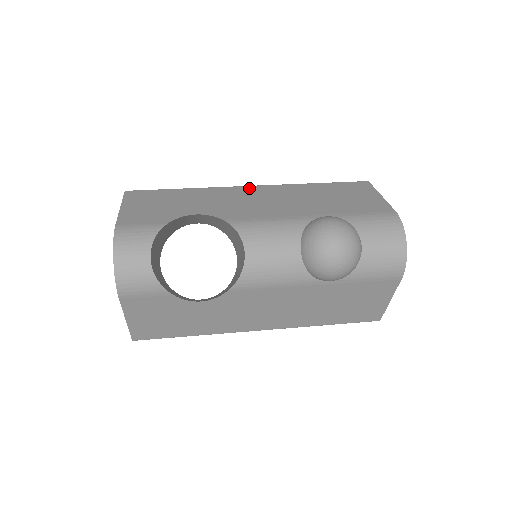
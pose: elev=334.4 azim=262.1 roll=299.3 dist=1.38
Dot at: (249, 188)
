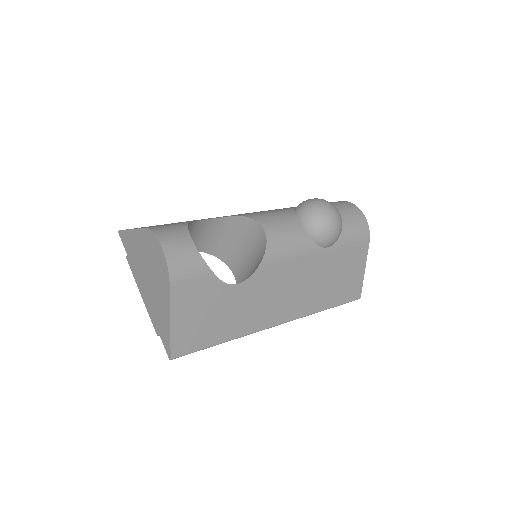
Dot at: occluded
